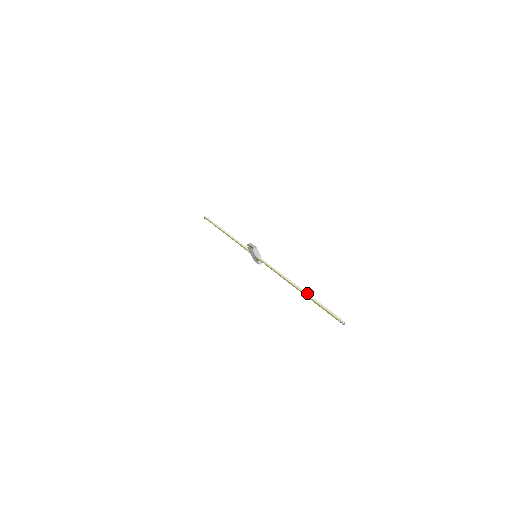
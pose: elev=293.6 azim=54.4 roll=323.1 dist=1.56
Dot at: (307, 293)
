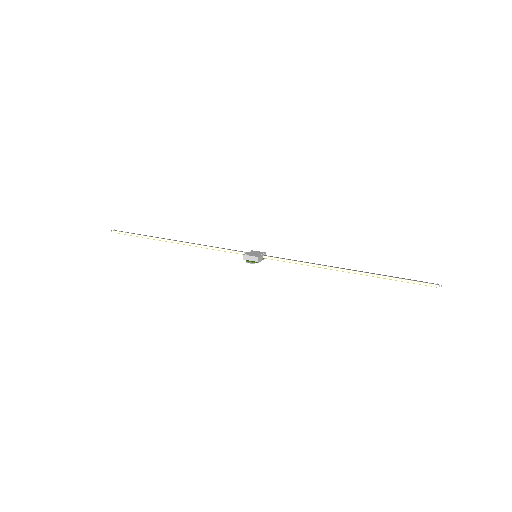
Dot at: (369, 274)
